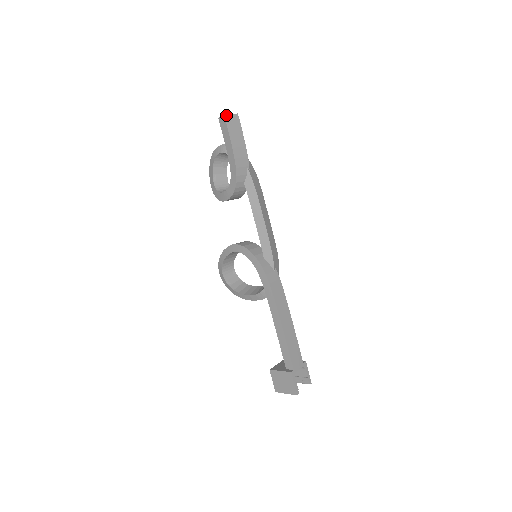
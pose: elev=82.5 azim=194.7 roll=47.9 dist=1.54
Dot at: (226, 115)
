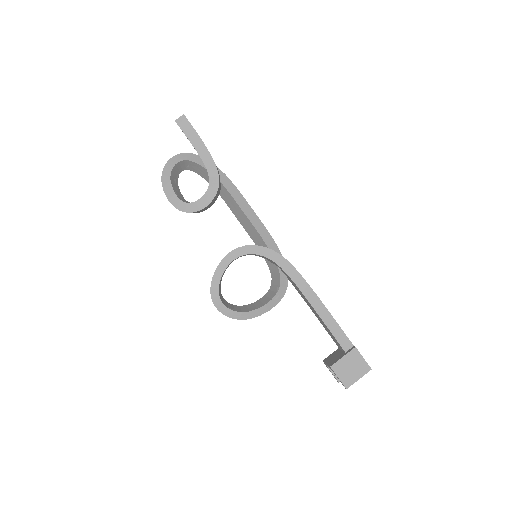
Dot at: (184, 115)
